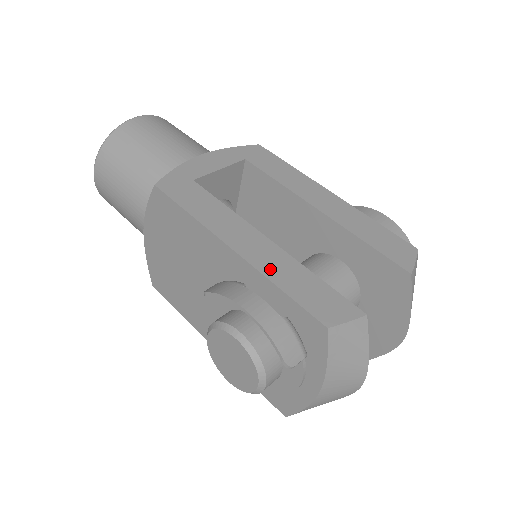
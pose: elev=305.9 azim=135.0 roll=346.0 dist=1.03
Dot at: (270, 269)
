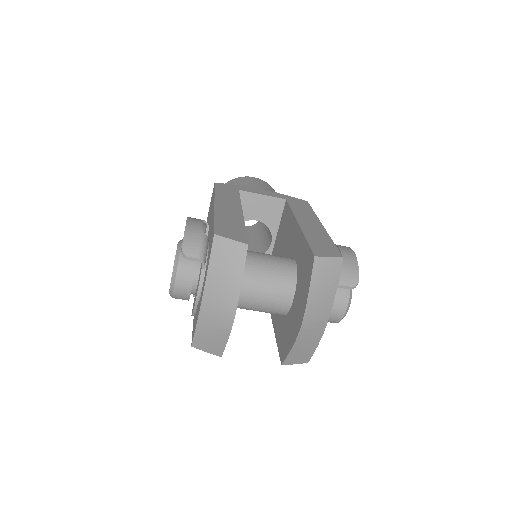
Dot at: (222, 214)
